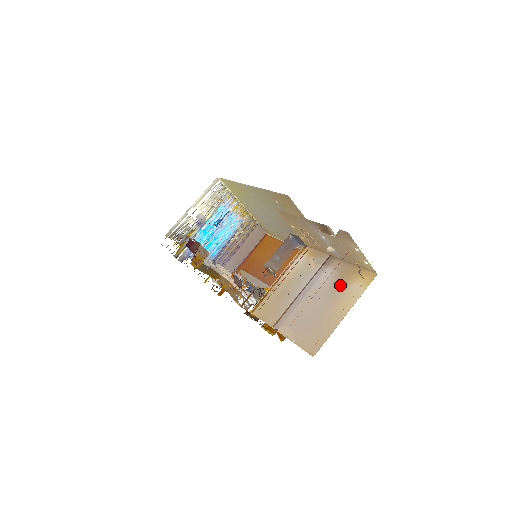
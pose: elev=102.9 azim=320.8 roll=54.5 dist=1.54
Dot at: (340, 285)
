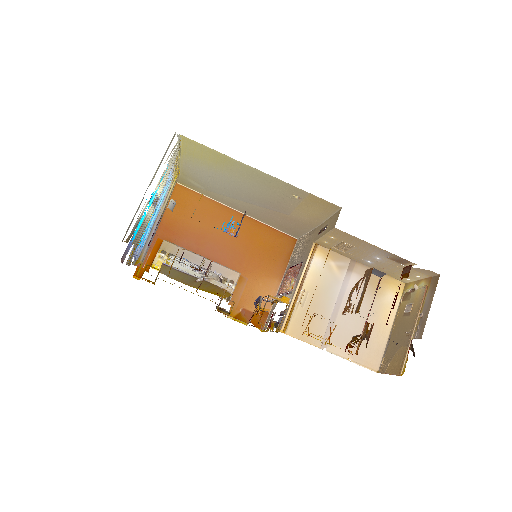
Dot at: (374, 295)
